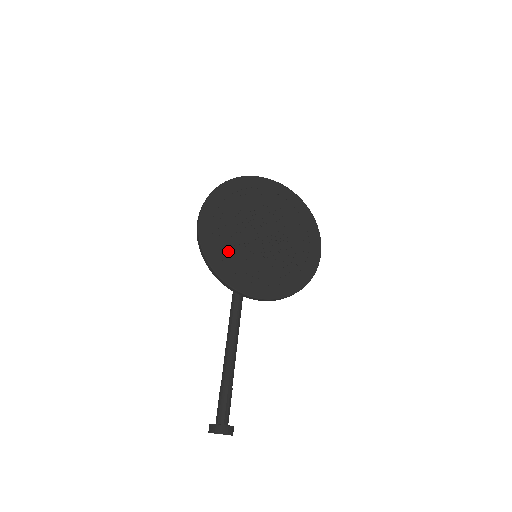
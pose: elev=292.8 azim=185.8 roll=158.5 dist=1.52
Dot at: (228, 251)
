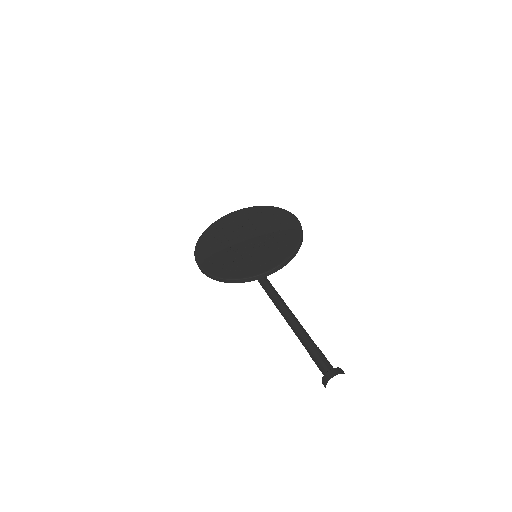
Dot at: (230, 264)
